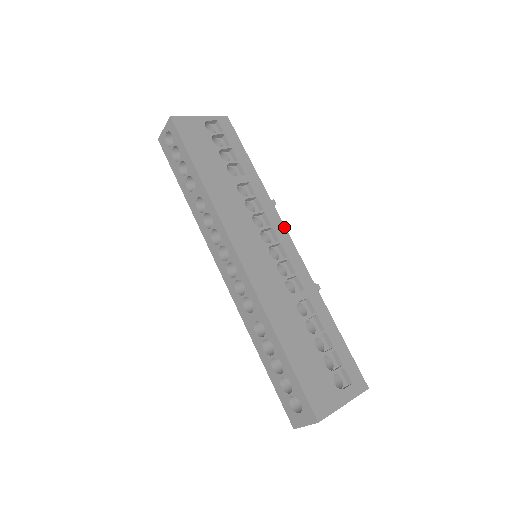
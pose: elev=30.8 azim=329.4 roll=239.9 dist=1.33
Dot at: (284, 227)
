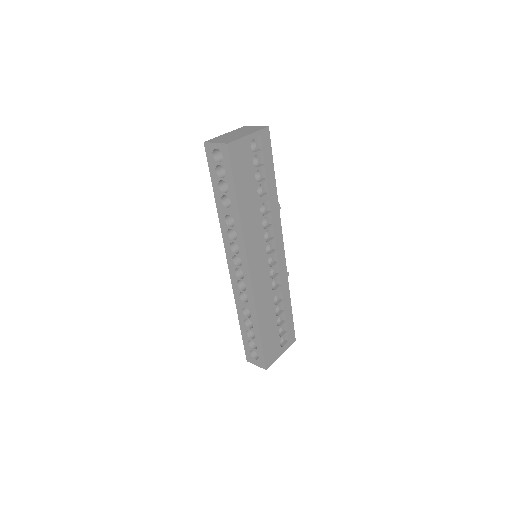
Dot at: (282, 236)
